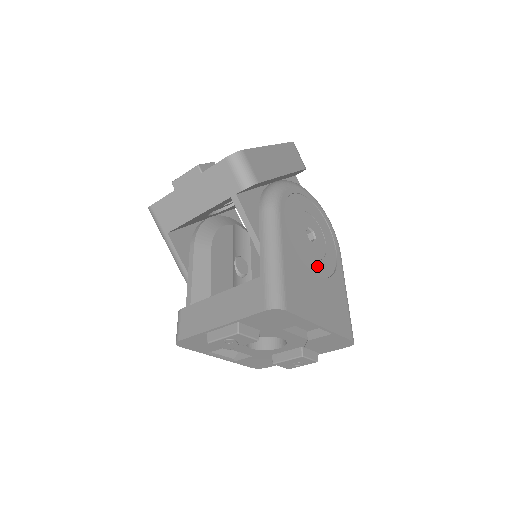
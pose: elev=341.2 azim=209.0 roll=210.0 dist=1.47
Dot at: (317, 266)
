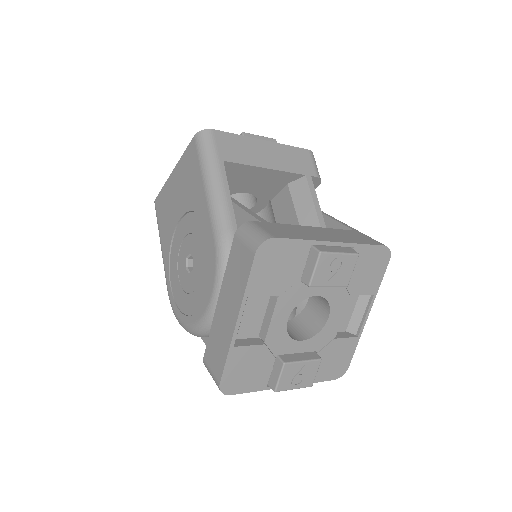
Dot at: occluded
